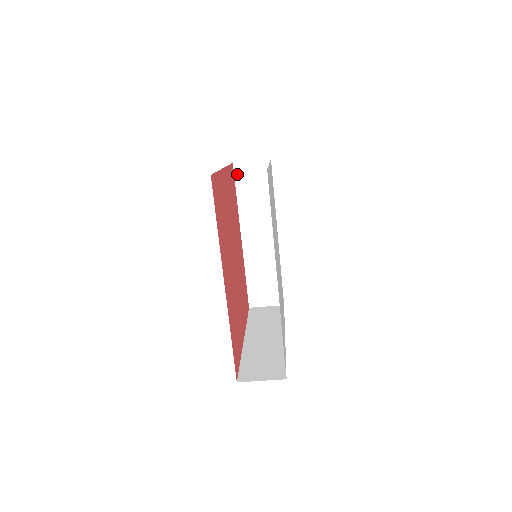
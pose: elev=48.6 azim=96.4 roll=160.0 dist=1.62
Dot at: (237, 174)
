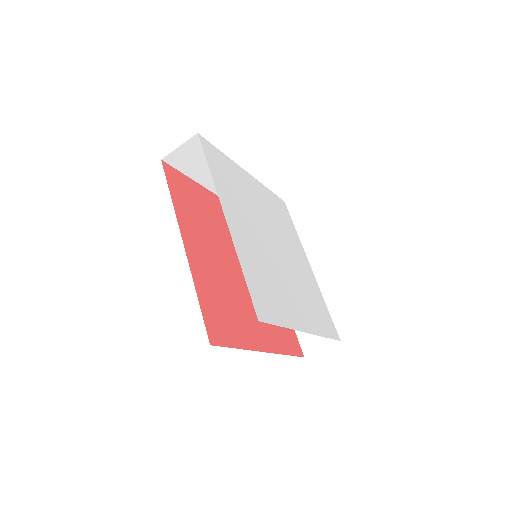
Dot at: occluded
